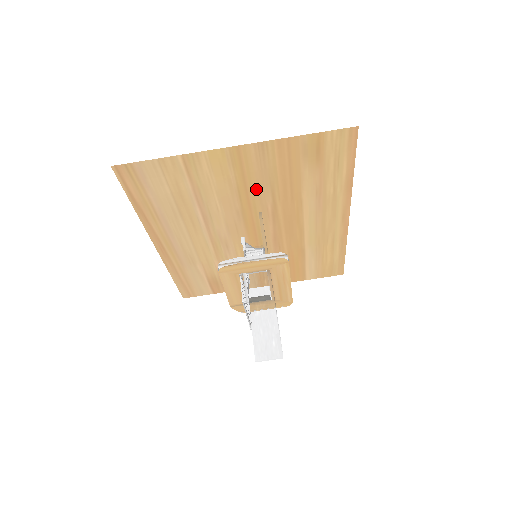
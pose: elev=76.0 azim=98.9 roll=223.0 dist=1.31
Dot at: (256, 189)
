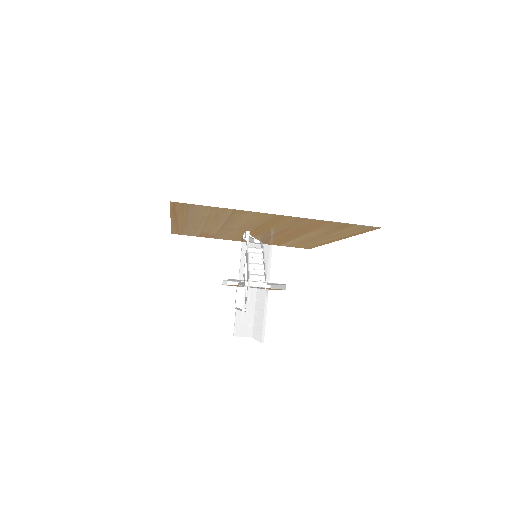
Dot at: (279, 225)
